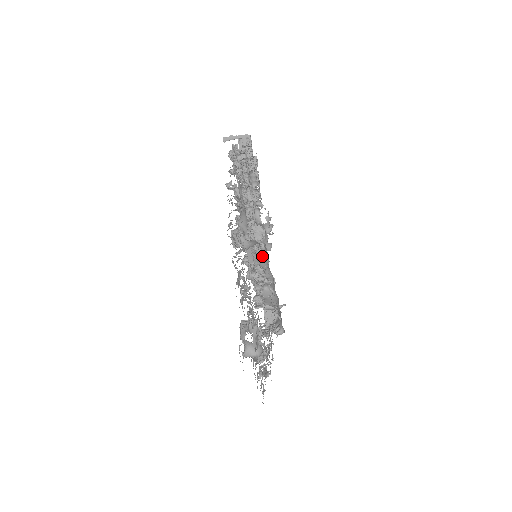
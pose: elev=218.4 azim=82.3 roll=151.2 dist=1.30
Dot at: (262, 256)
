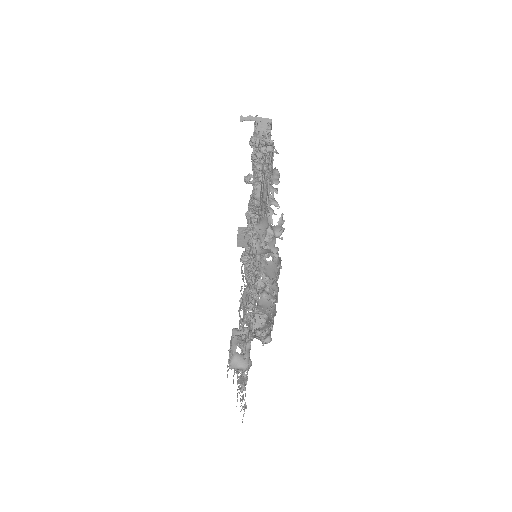
Dot at: (272, 265)
